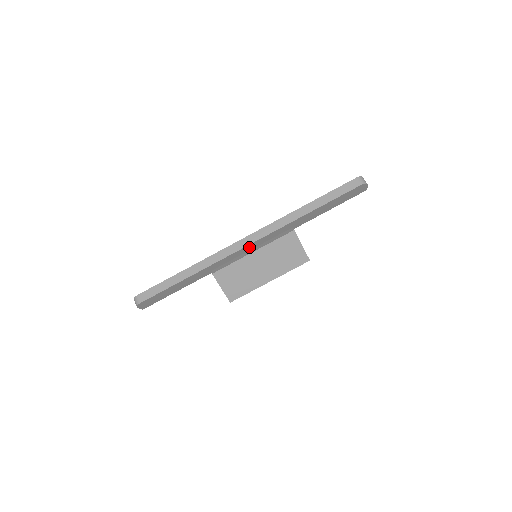
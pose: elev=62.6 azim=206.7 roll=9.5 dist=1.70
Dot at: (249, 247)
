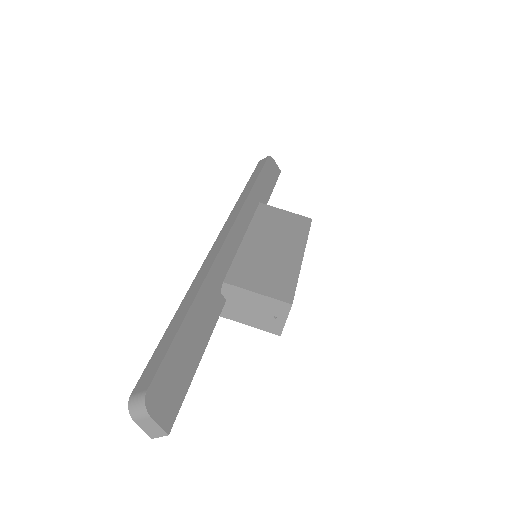
Dot at: (234, 239)
